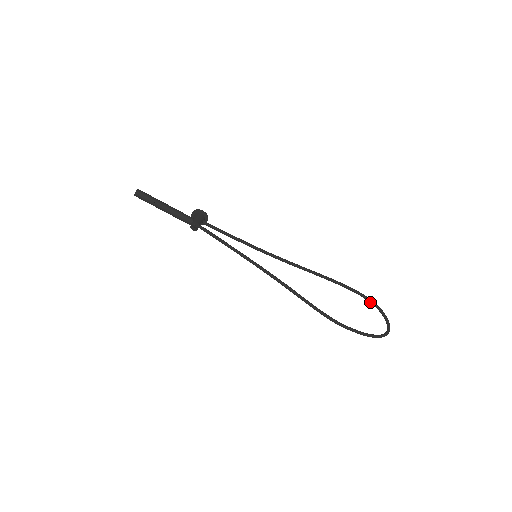
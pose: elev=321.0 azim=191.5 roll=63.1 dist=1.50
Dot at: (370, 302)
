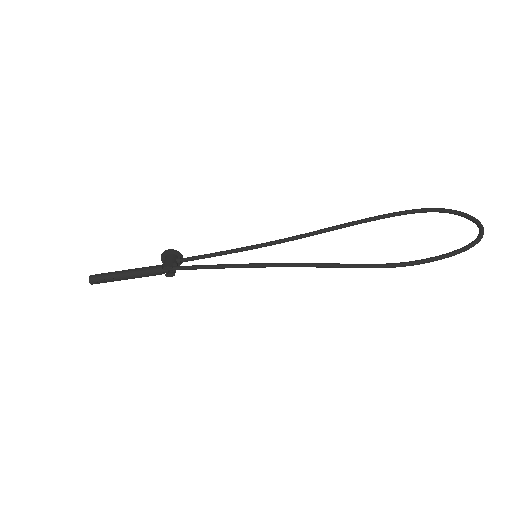
Dot at: occluded
